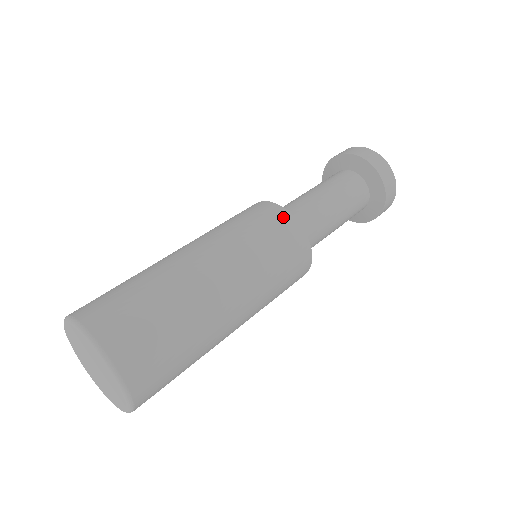
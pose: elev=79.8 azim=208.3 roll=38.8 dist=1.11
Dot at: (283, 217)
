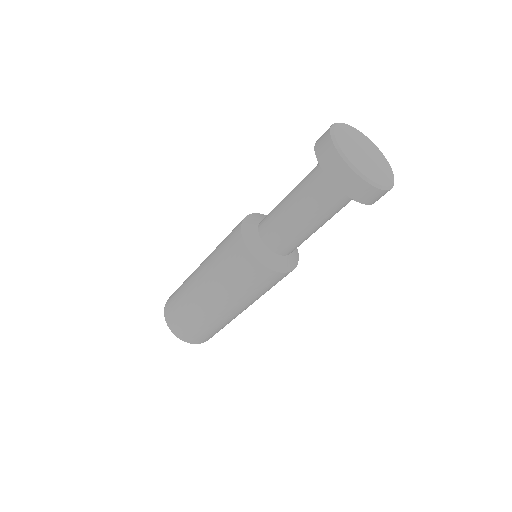
Dot at: (245, 257)
